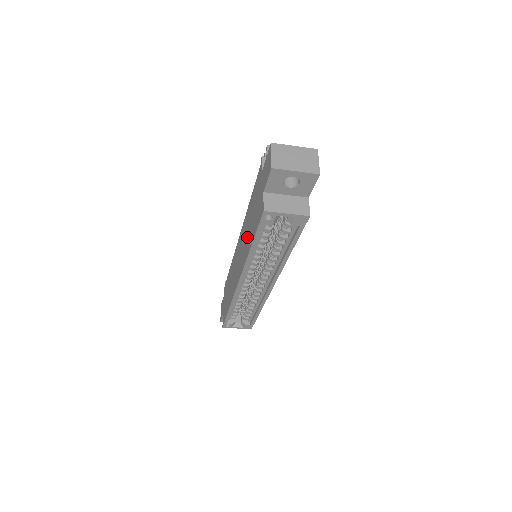
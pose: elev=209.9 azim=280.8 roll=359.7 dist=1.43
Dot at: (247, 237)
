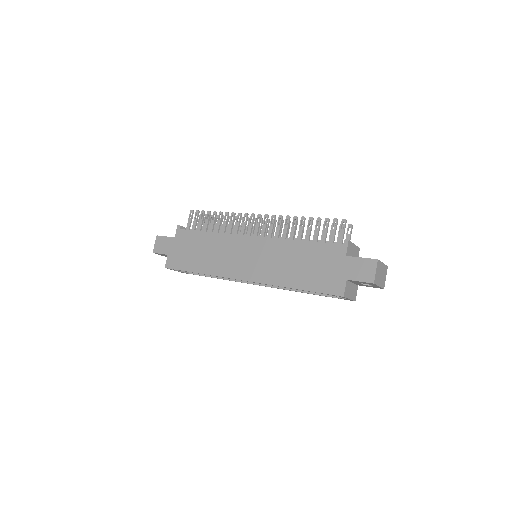
Dot at: (286, 268)
